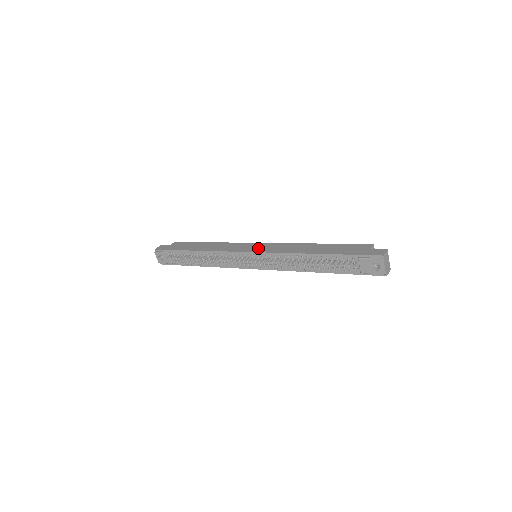
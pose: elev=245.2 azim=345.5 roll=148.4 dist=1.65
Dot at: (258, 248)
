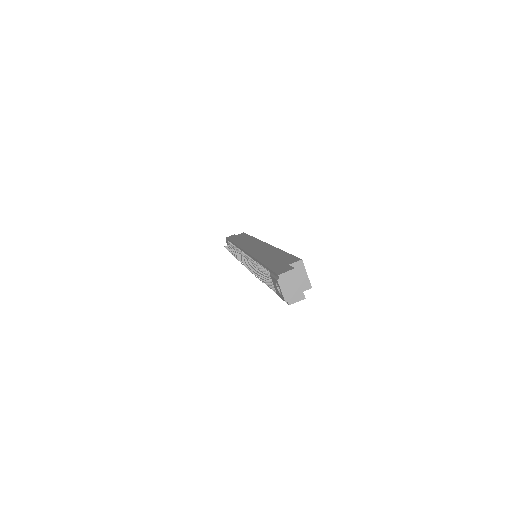
Dot at: (252, 247)
